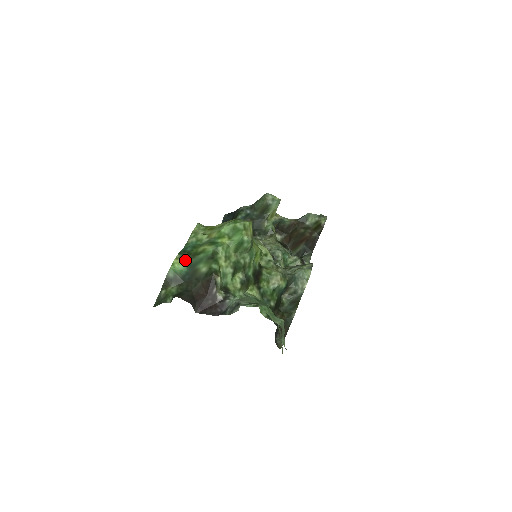
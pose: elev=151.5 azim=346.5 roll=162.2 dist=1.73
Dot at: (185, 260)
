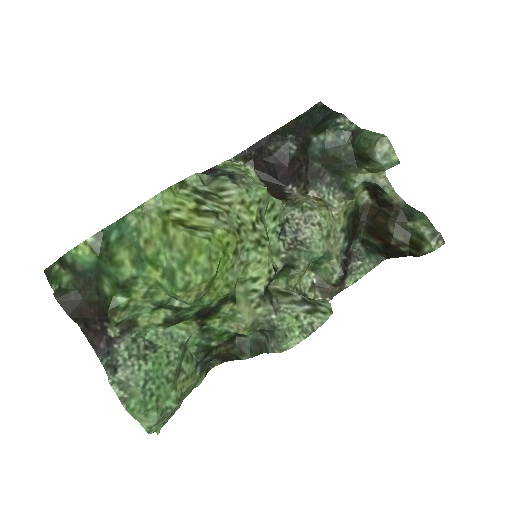
Dot at: (95, 254)
